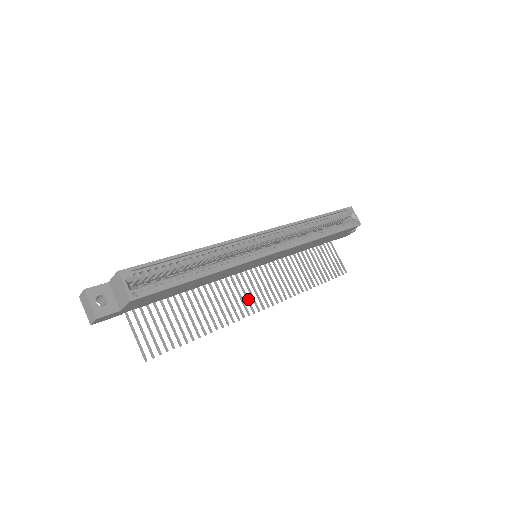
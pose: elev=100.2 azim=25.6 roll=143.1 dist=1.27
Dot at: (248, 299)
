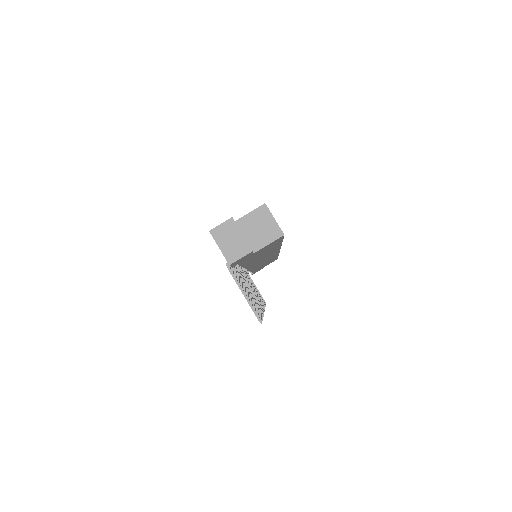
Dot at: (256, 297)
